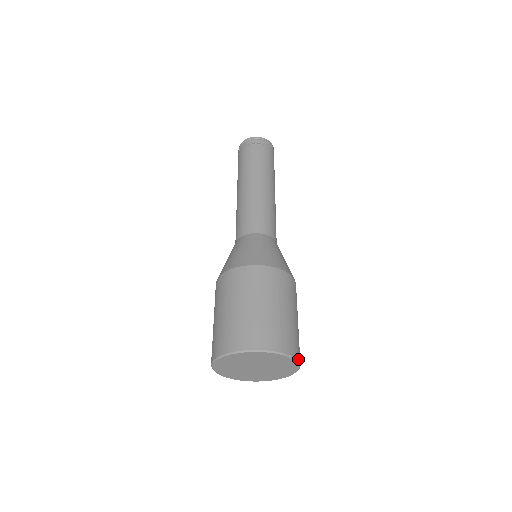
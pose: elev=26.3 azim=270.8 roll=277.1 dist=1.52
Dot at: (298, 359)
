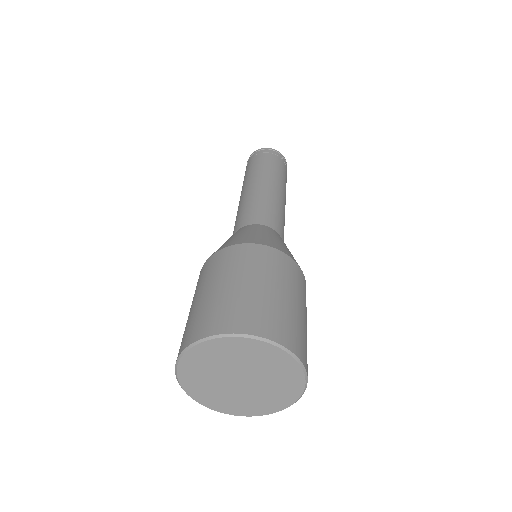
Dot at: (302, 362)
